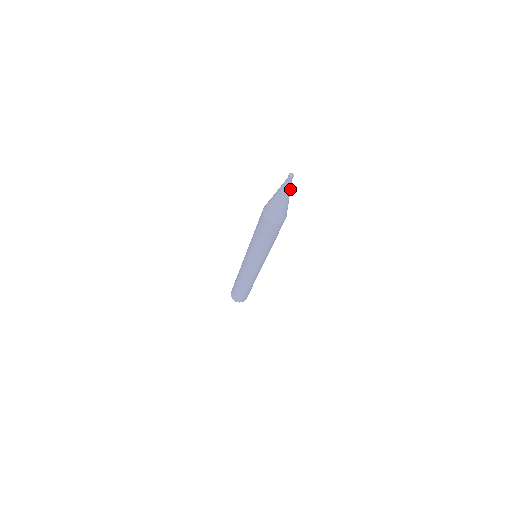
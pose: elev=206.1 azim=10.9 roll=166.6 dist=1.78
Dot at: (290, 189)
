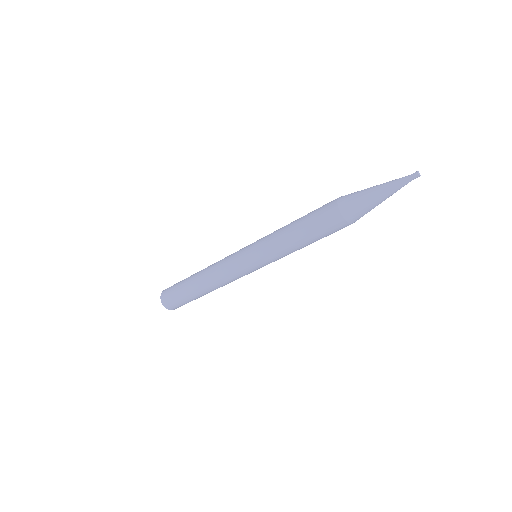
Dot at: occluded
